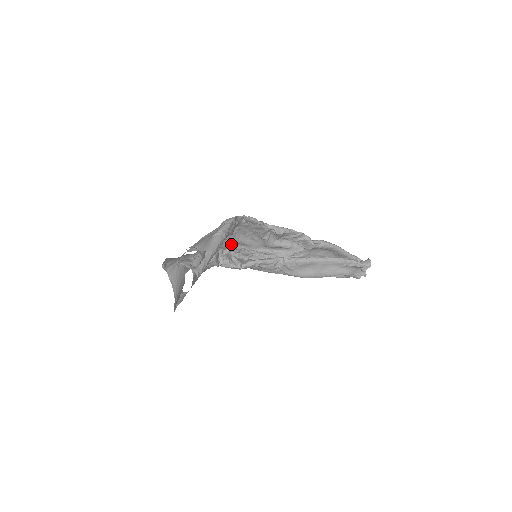
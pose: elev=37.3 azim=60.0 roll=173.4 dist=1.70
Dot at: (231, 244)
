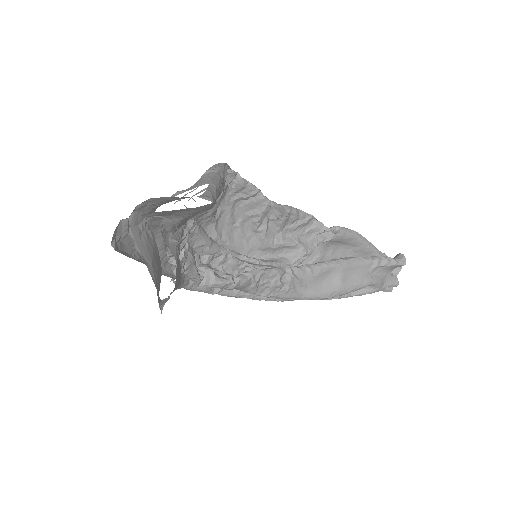
Dot at: (212, 242)
